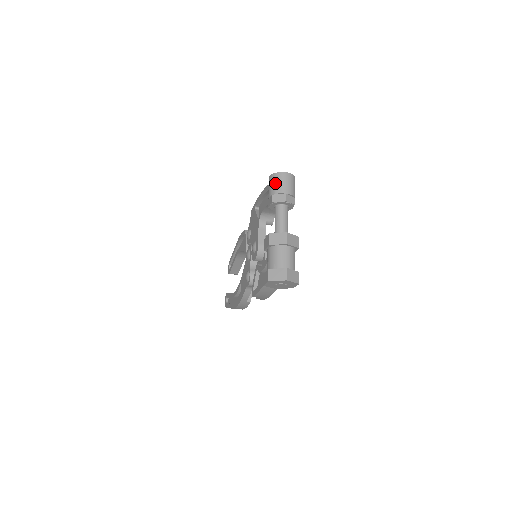
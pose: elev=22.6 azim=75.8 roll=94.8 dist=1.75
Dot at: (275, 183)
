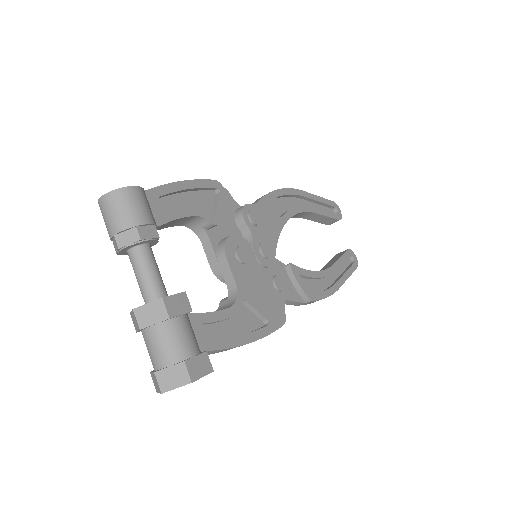
Dot at: occluded
